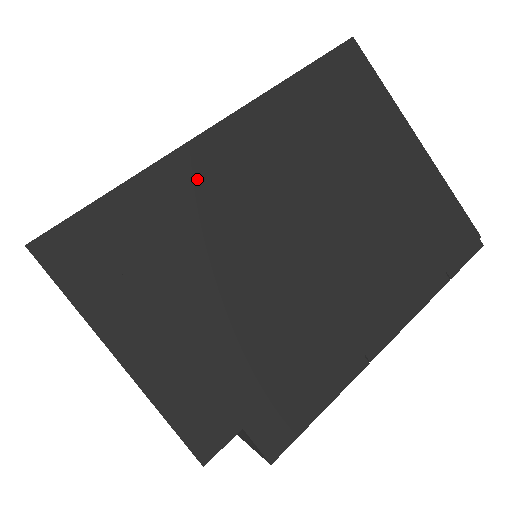
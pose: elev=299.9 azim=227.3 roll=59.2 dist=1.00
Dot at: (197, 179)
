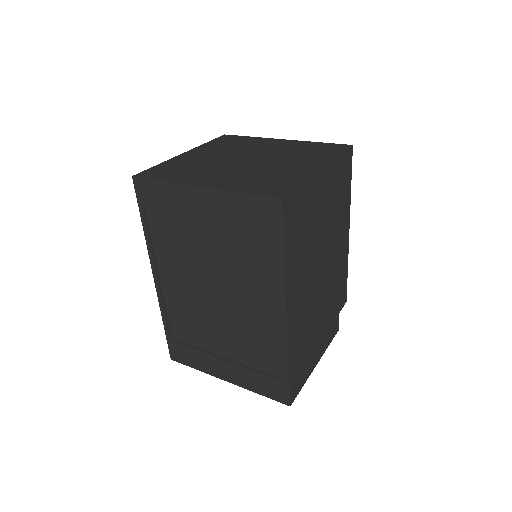
Dot at: (296, 329)
